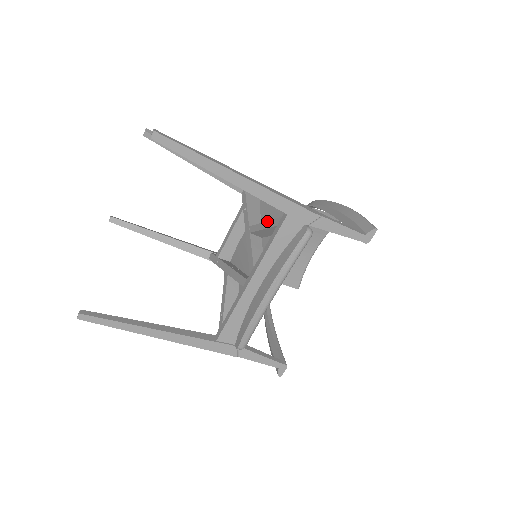
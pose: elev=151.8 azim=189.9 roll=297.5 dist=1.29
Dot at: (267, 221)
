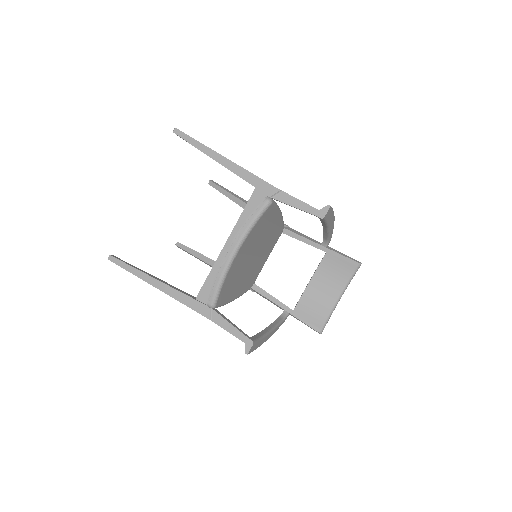
Dot at: occluded
